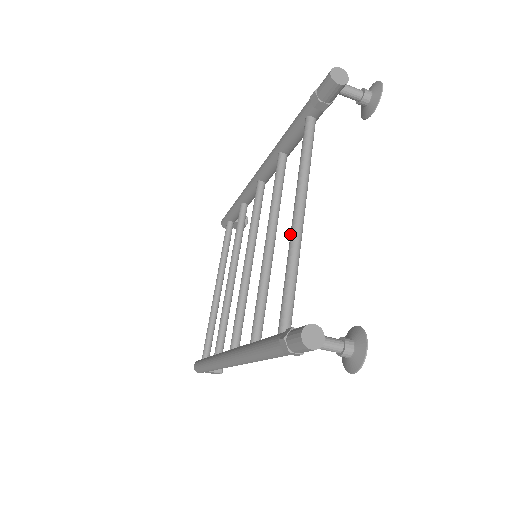
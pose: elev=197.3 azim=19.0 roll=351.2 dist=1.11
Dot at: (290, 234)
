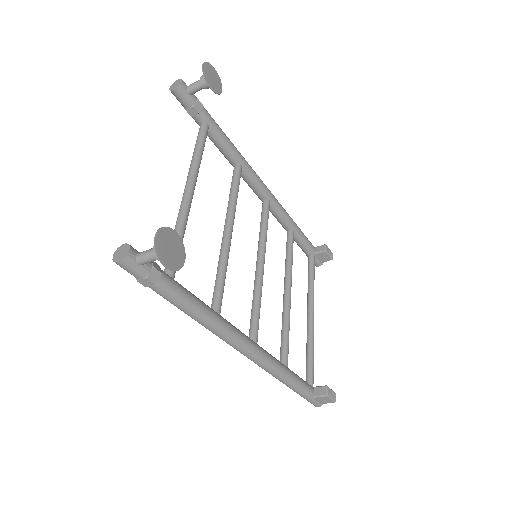
Dot at: occluded
